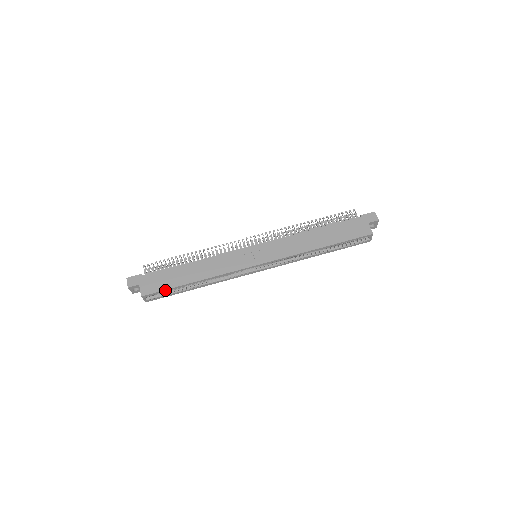
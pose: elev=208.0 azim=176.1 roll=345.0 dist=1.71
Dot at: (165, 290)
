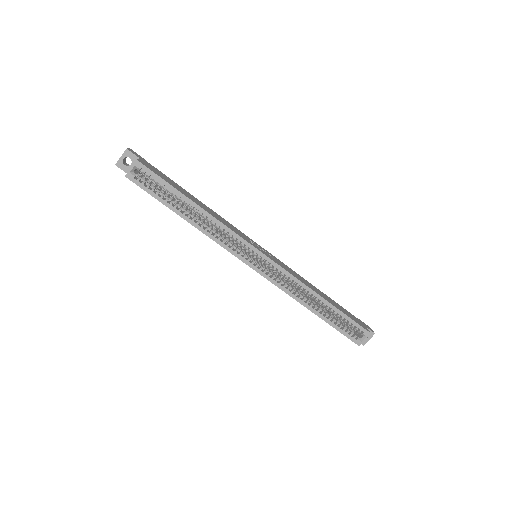
Dot at: (163, 180)
